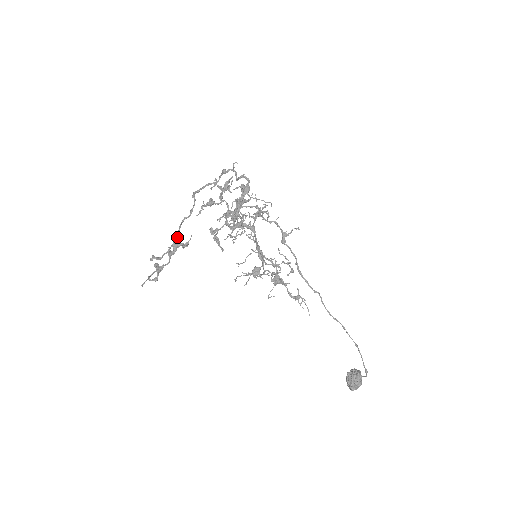
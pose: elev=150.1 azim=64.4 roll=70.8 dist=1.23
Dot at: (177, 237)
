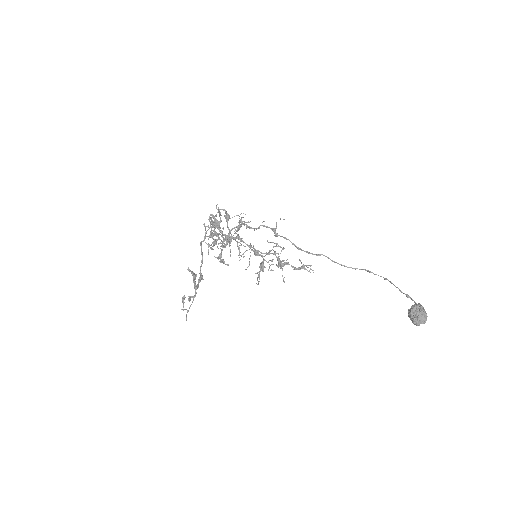
Dot at: (200, 276)
